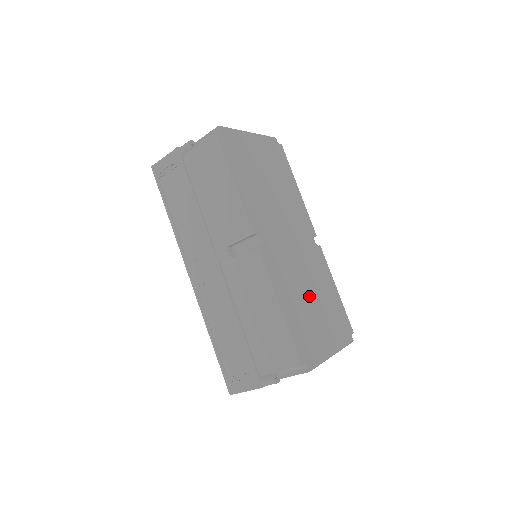
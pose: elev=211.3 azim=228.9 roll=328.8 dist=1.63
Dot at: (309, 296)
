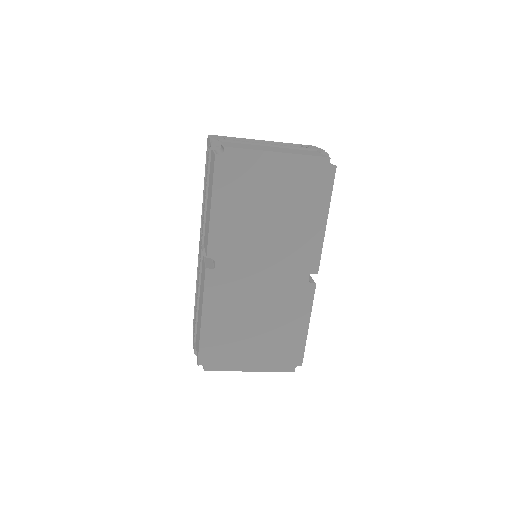
Dot at: (253, 322)
